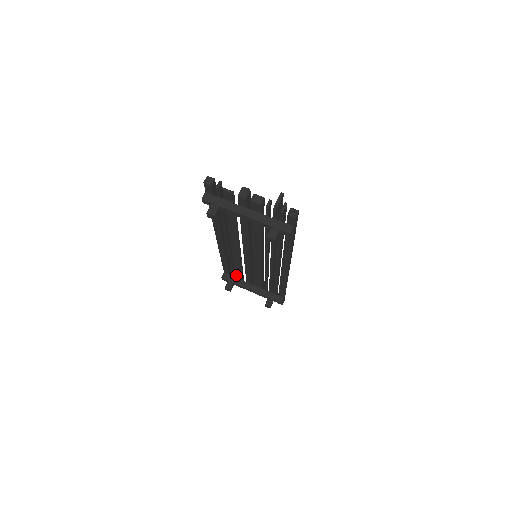
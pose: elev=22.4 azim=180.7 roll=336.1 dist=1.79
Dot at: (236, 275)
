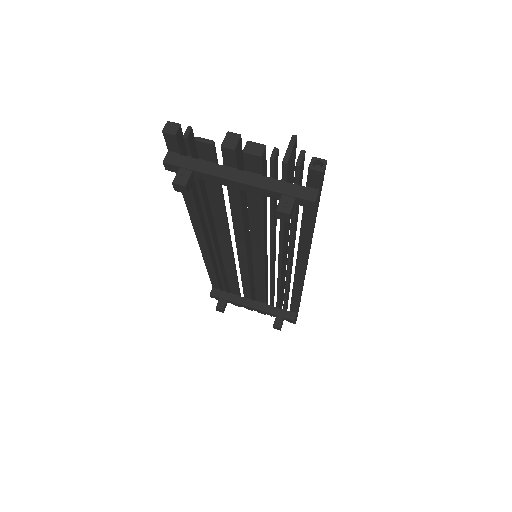
Dot at: (229, 289)
